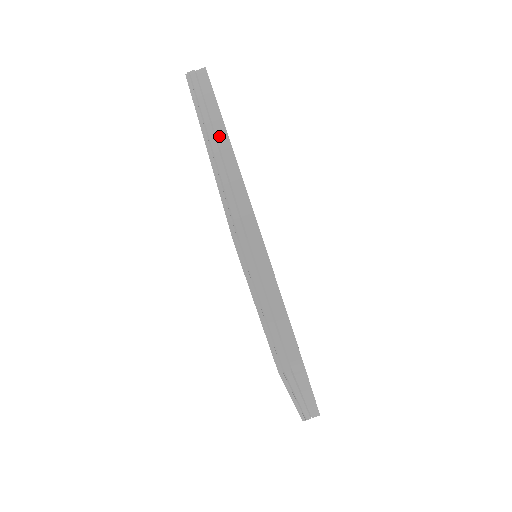
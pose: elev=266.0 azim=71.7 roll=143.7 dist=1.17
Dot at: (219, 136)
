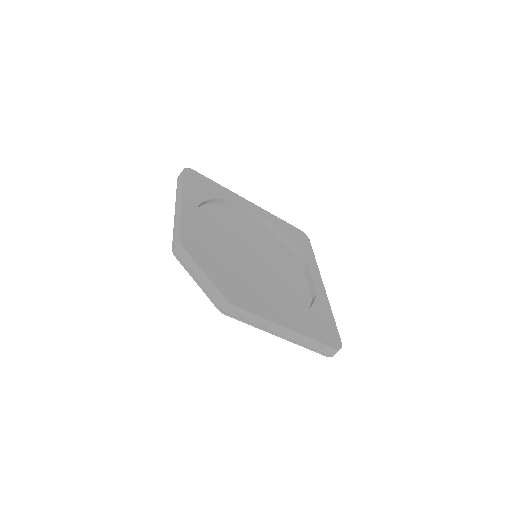
Dot at: (179, 202)
